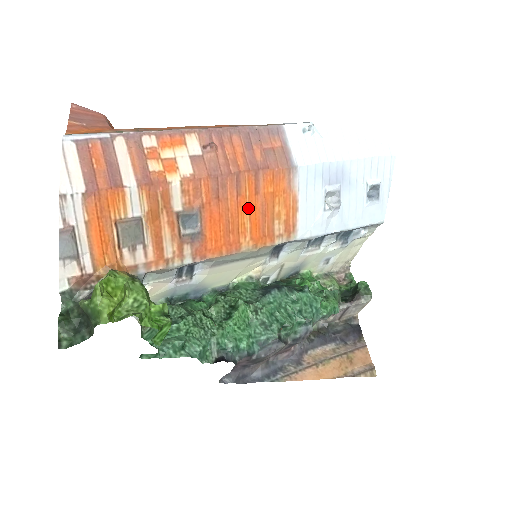
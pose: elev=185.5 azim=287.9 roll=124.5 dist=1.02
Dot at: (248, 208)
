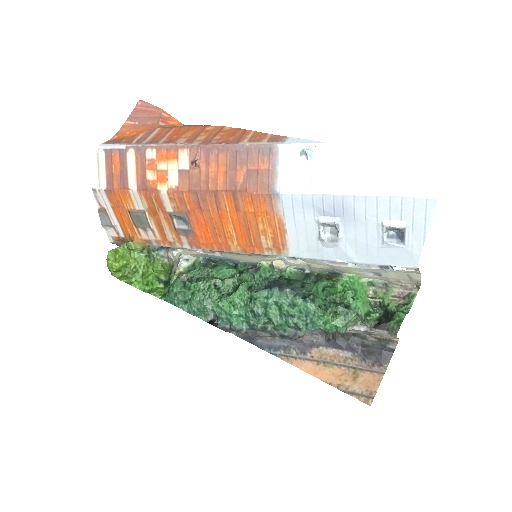
Dot at: (231, 220)
